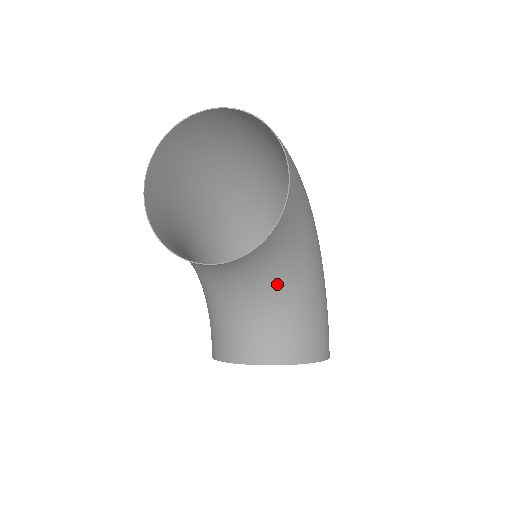
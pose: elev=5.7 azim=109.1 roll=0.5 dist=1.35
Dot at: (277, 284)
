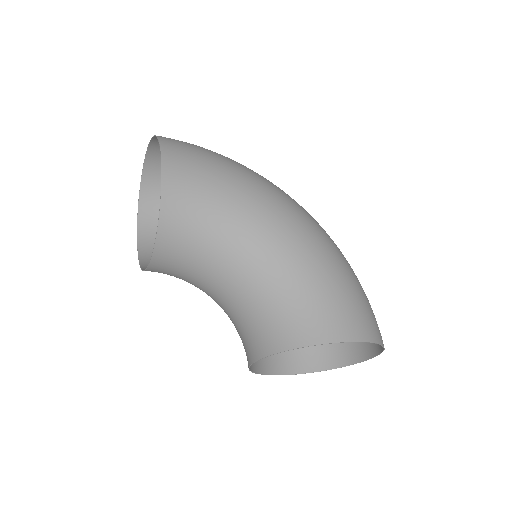
Dot at: (232, 267)
